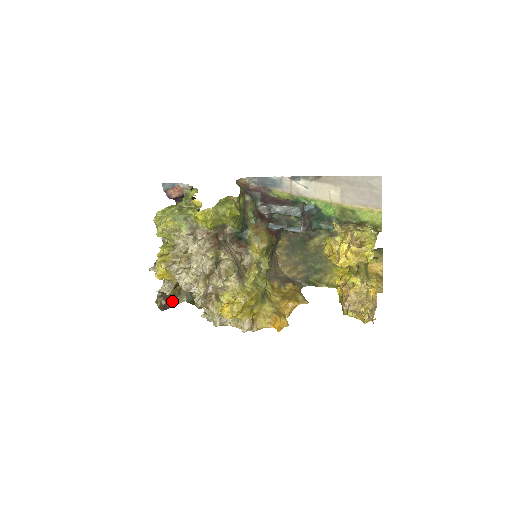
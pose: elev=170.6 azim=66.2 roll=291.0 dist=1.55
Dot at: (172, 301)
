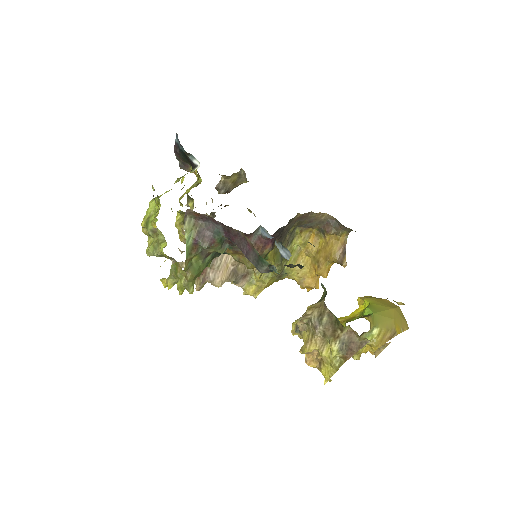
Dot at: (235, 186)
